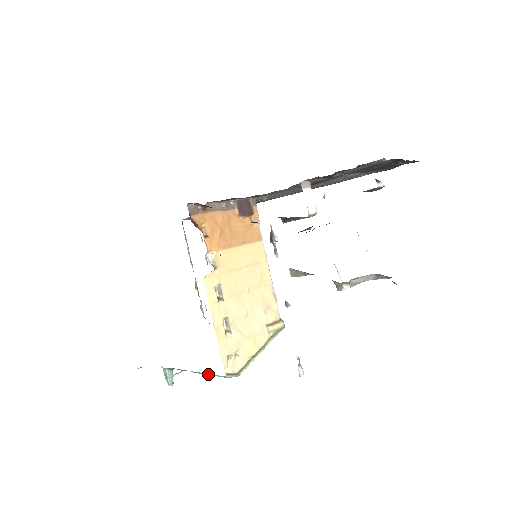
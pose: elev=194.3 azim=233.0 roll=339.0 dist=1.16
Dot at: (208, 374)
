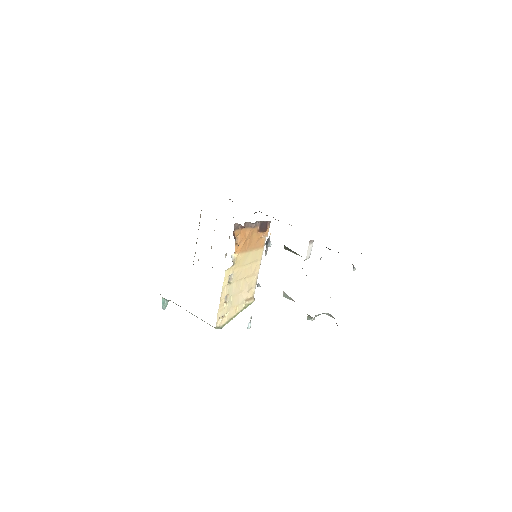
Dot at: occluded
